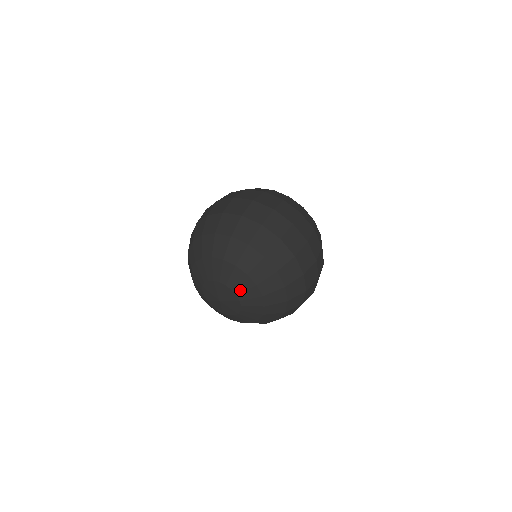
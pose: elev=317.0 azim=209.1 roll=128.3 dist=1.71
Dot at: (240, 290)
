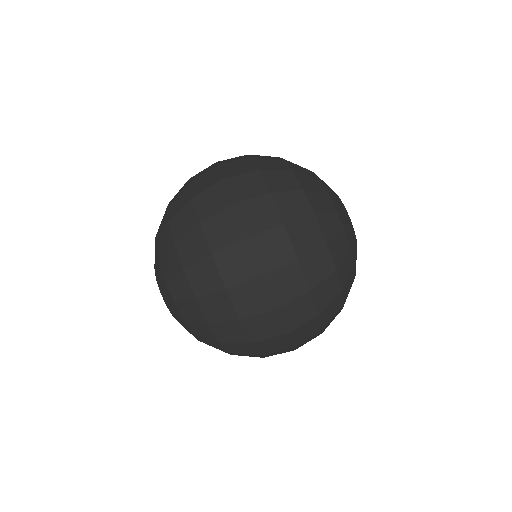
Dot at: occluded
